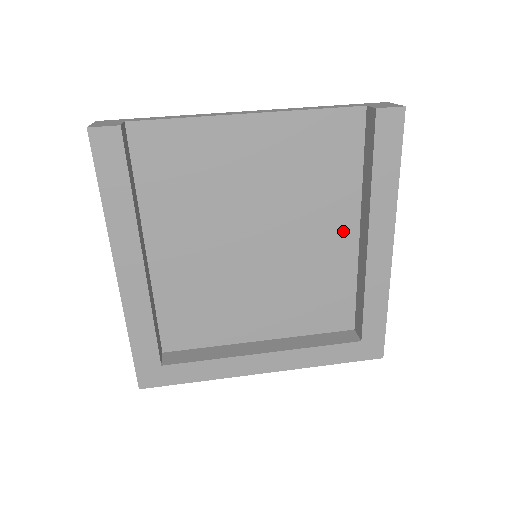
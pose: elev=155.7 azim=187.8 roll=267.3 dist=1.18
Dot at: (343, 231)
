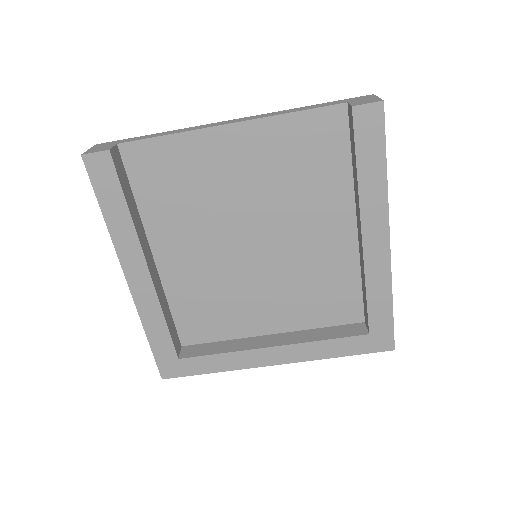
Dot at: (340, 227)
